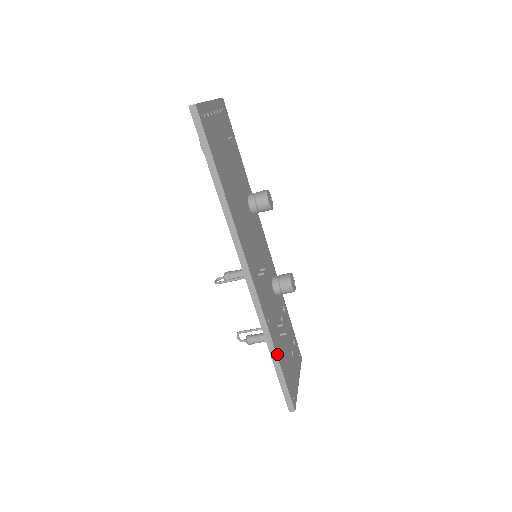
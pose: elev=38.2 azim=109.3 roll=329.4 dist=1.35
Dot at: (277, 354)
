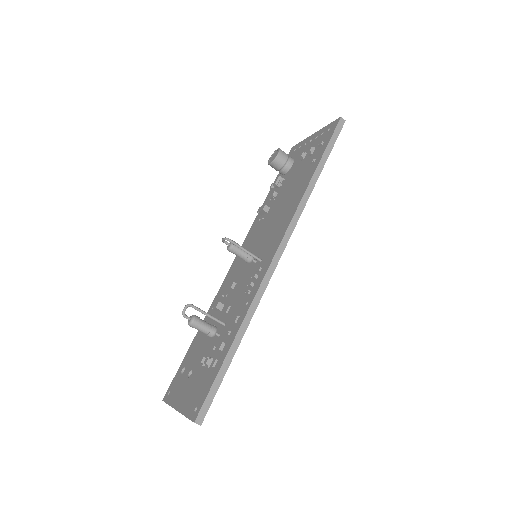
Dot at: (239, 343)
